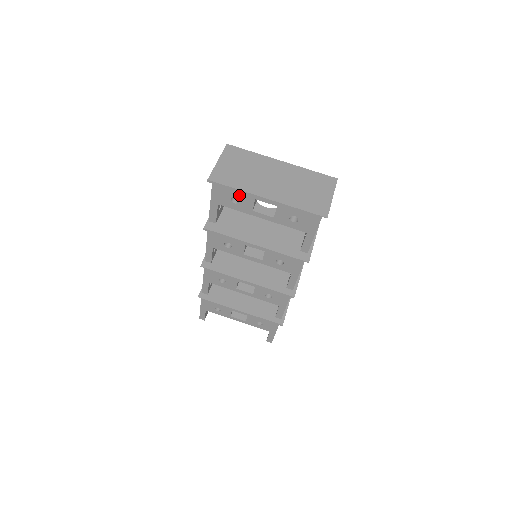
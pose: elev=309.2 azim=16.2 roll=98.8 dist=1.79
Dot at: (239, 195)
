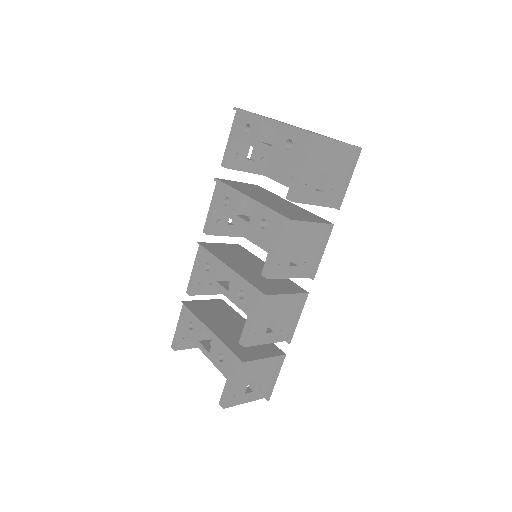
Dot at: (252, 121)
